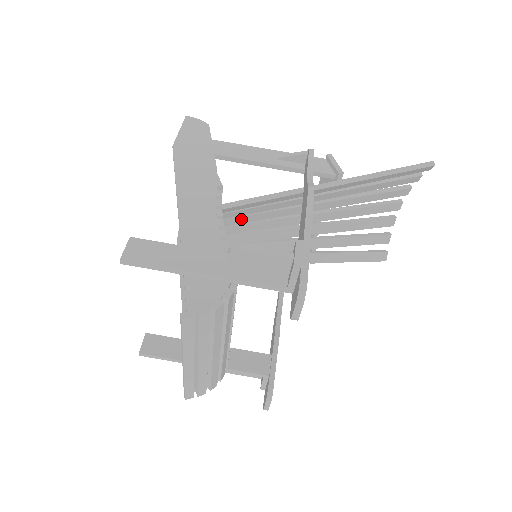
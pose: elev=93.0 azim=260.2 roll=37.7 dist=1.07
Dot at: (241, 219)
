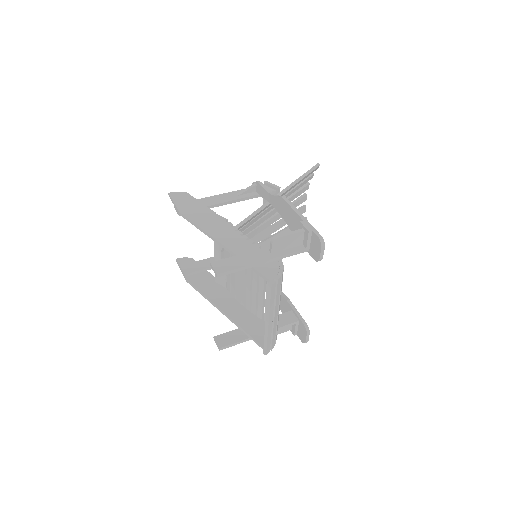
Dot at: occluded
